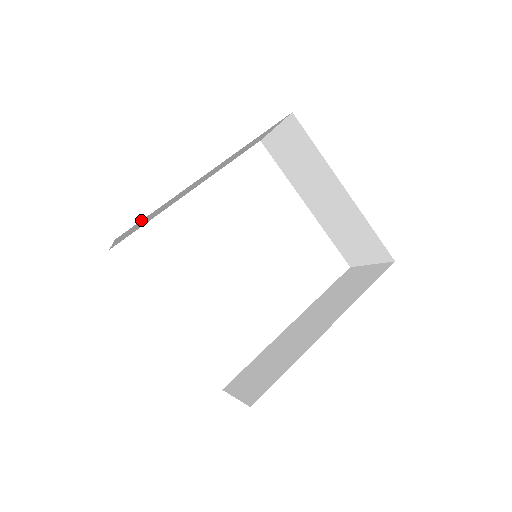
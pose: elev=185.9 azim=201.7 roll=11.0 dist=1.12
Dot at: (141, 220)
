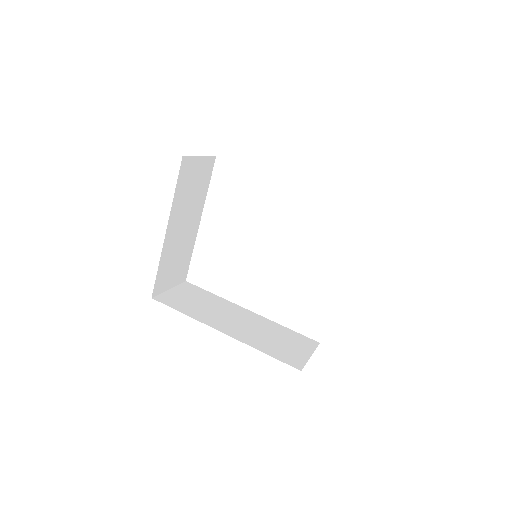
Dot at: occluded
